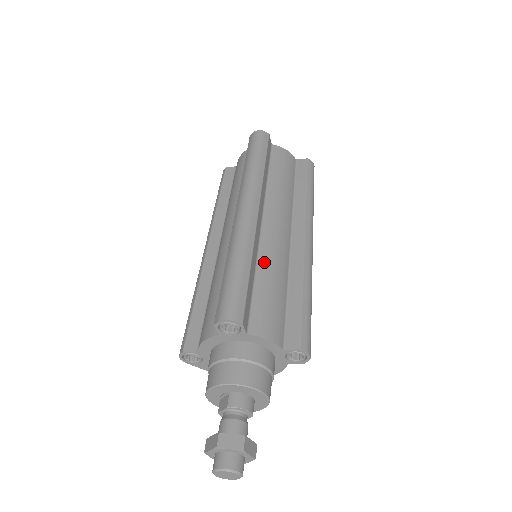
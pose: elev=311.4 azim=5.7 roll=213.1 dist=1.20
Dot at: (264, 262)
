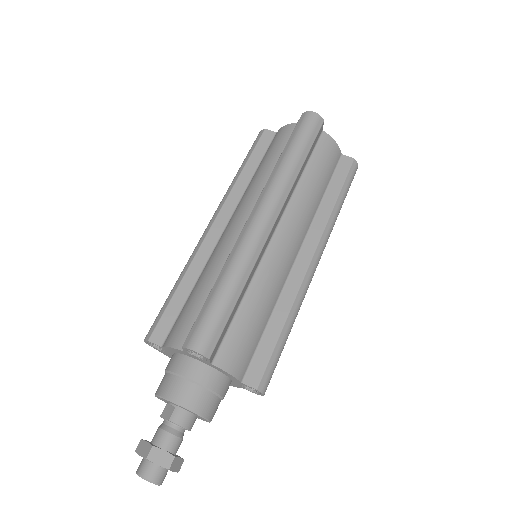
Dot at: (258, 284)
